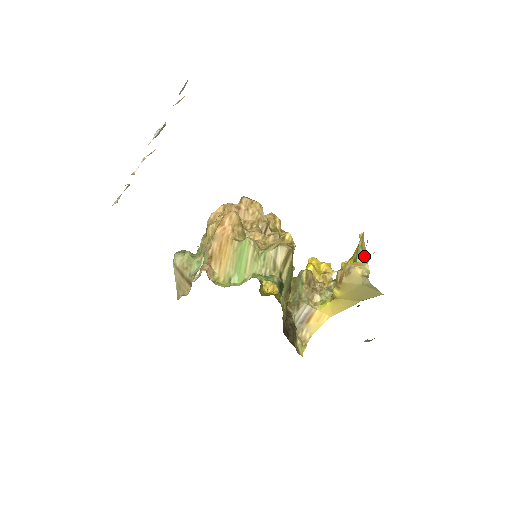
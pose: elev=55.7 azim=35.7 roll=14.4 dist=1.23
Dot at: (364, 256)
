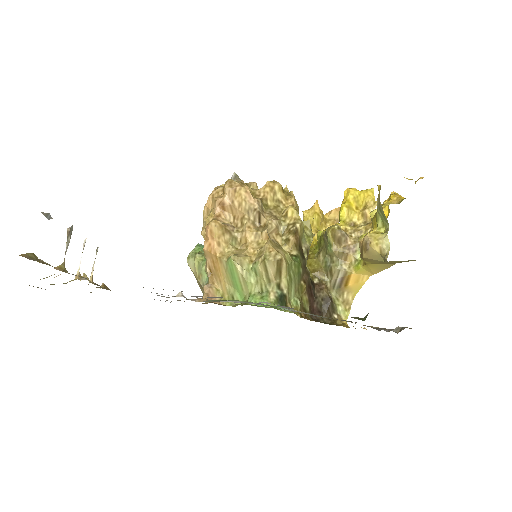
Dot at: (384, 221)
